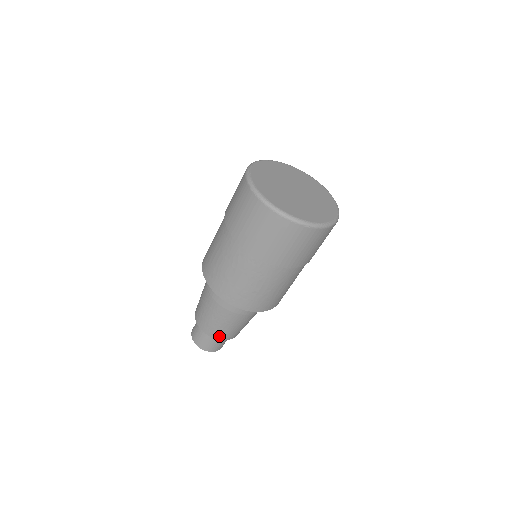
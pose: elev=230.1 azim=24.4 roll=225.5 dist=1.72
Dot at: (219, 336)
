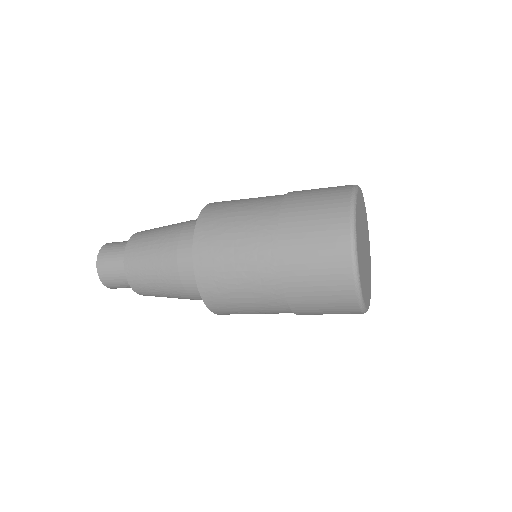
Dot at: occluded
